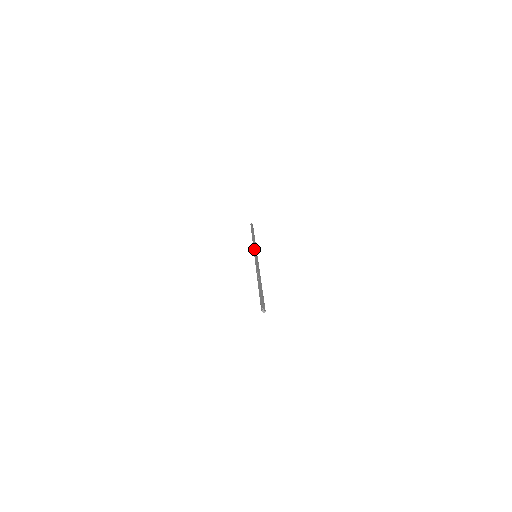
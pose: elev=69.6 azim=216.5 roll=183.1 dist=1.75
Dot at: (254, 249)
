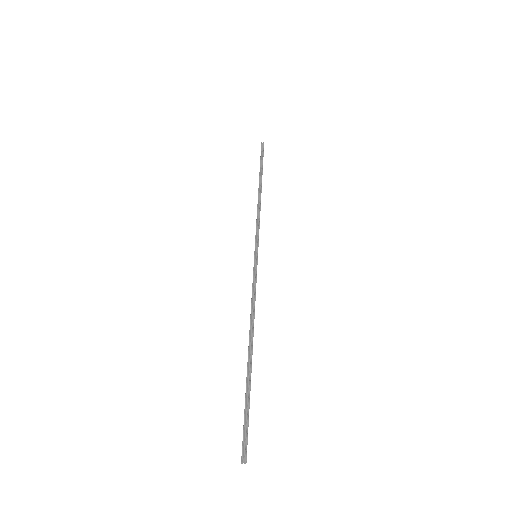
Dot at: (255, 235)
